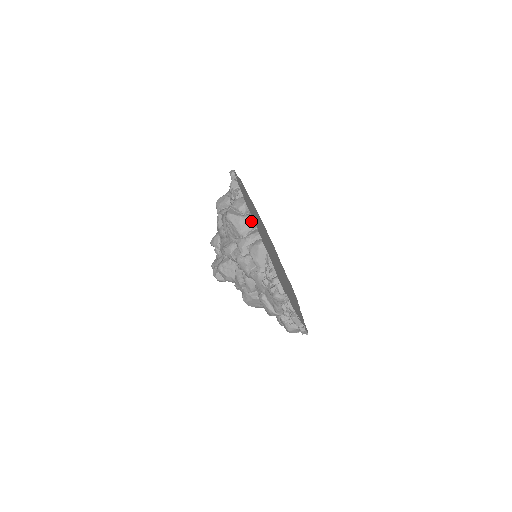
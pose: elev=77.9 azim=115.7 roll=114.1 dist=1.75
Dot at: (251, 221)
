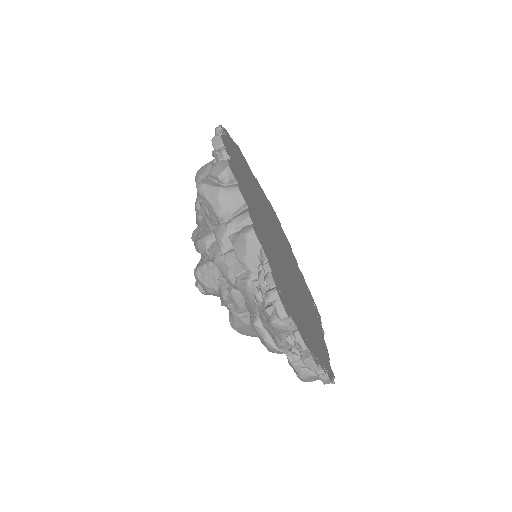
Dot at: (237, 195)
